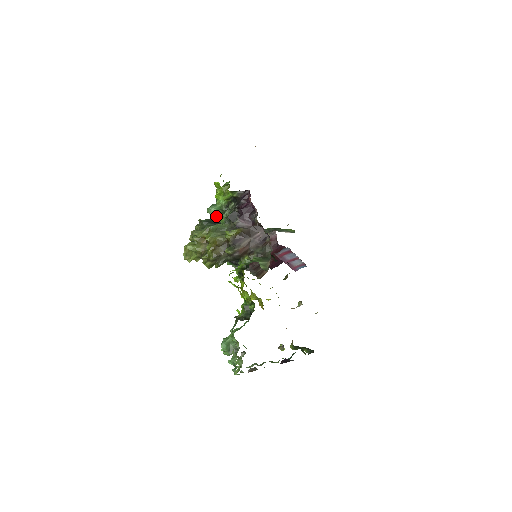
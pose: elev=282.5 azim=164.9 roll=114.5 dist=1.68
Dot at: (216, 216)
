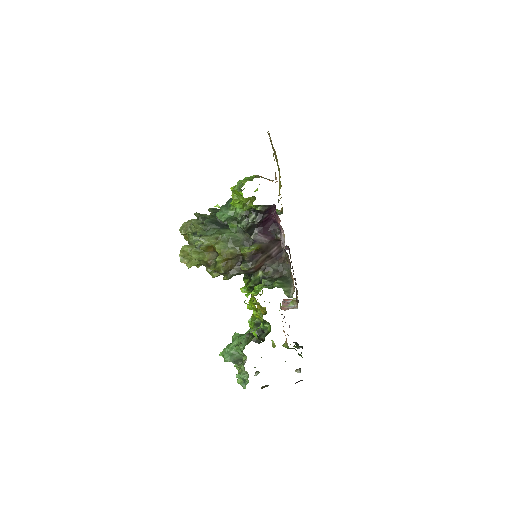
Dot at: occluded
